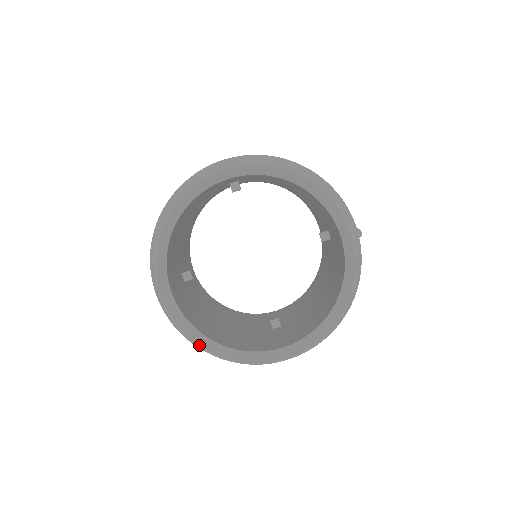
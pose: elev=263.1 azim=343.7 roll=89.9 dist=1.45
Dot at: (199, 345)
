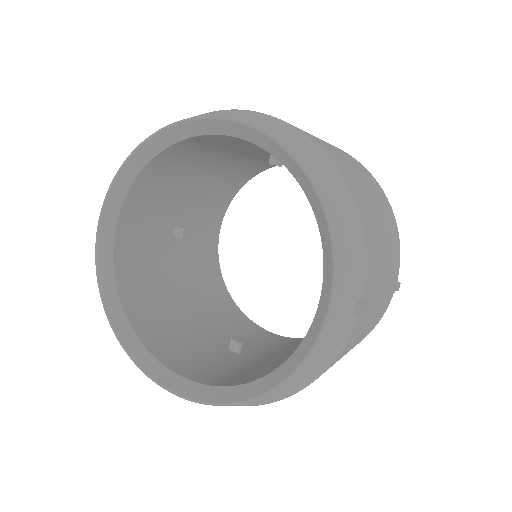
Dot at: (106, 309)
